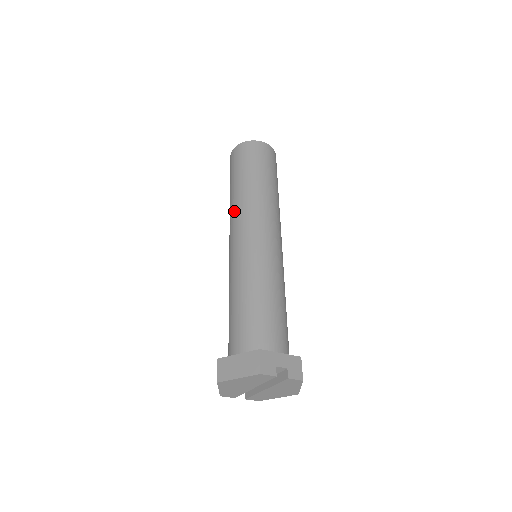
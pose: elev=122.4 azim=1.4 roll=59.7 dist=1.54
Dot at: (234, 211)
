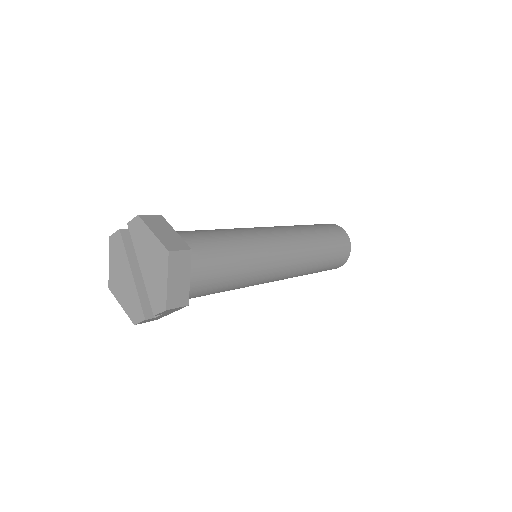
Dot at: occluded
